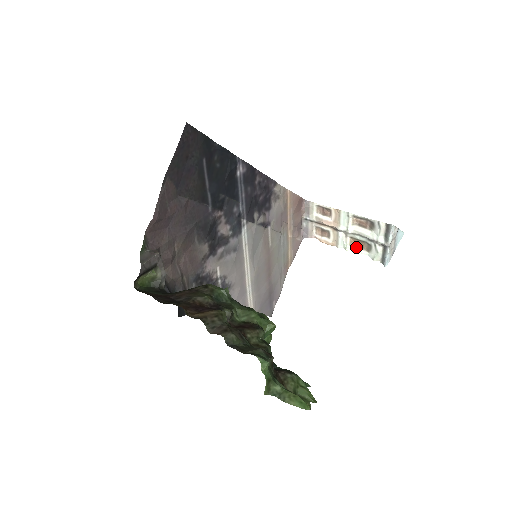
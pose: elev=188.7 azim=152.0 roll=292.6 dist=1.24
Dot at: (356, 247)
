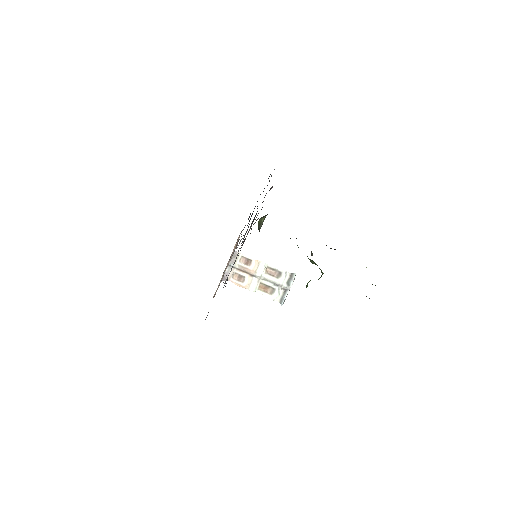
Dot at: (262, 291)
